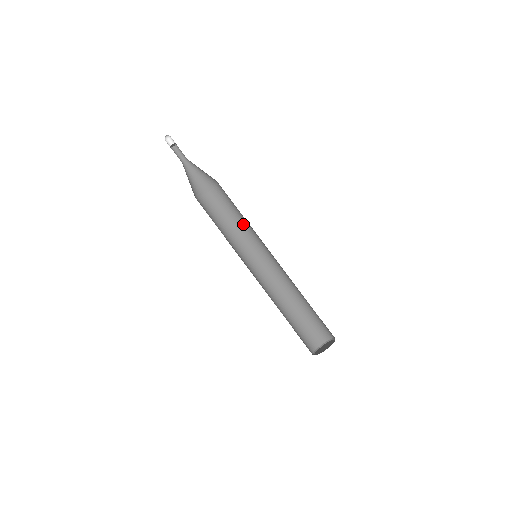
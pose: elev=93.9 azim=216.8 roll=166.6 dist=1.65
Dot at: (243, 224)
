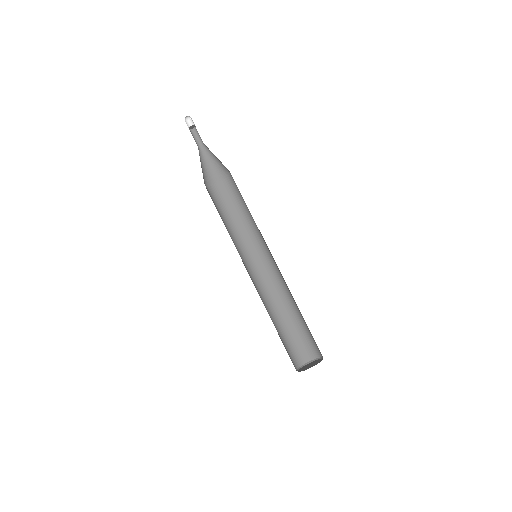
Dot at: (239, 227)
